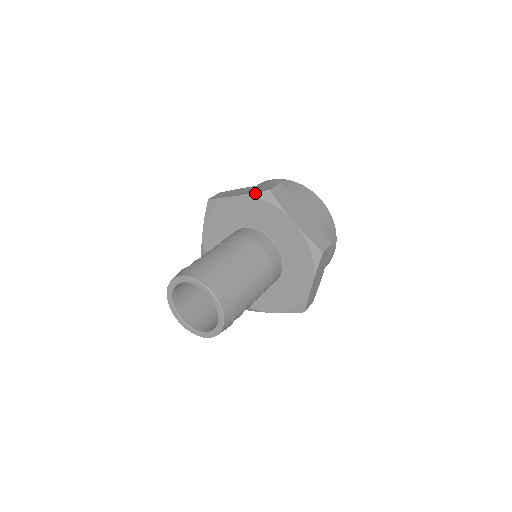
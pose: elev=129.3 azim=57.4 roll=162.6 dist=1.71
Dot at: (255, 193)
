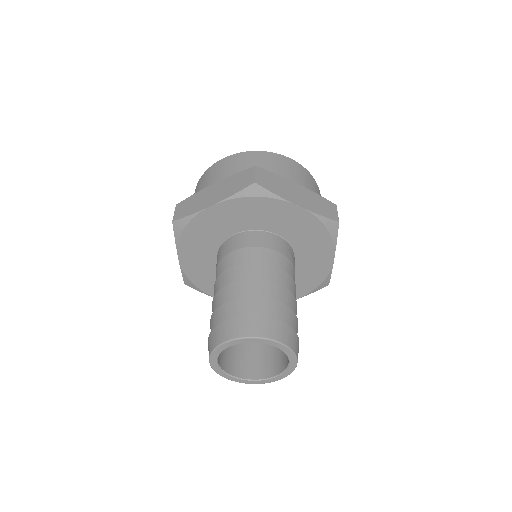
Dot at: (237, 193)
